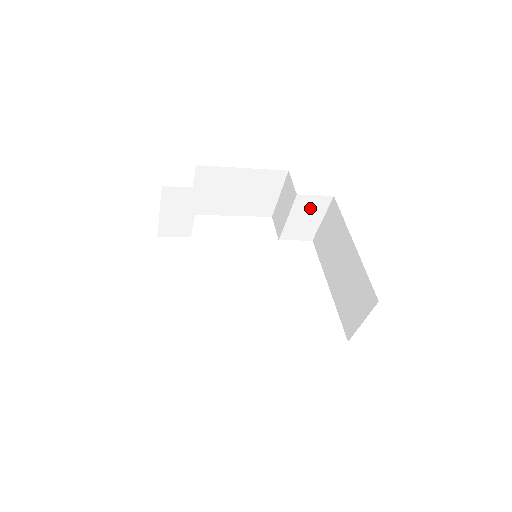
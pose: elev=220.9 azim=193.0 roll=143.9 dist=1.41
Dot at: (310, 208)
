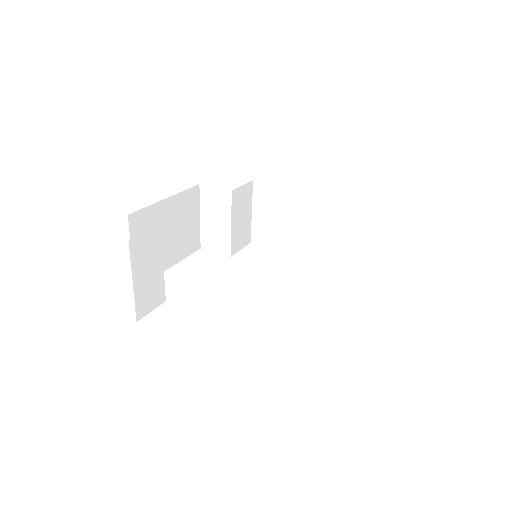
Dot at: (242, 203)
